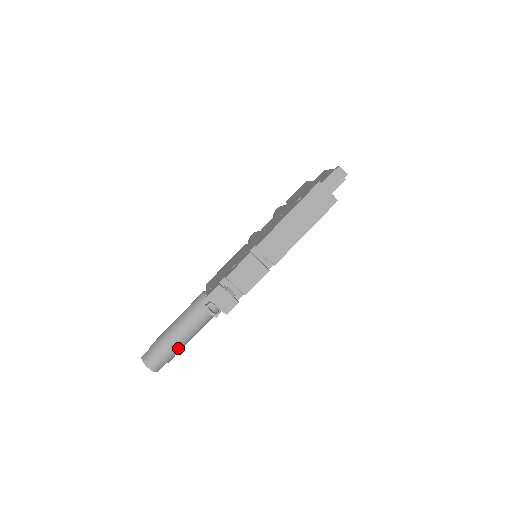
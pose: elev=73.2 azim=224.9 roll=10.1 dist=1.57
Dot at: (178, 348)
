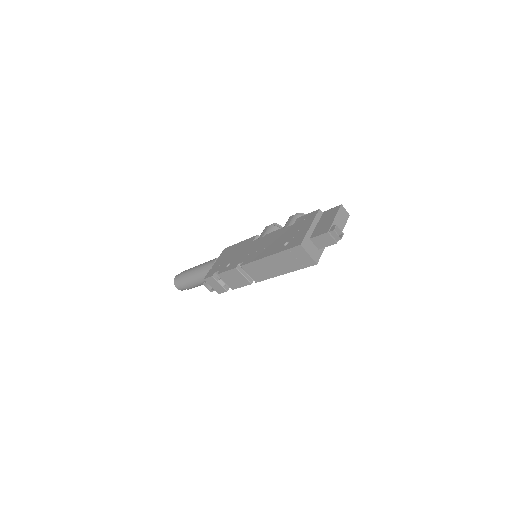
Dot at: (195, 286)
